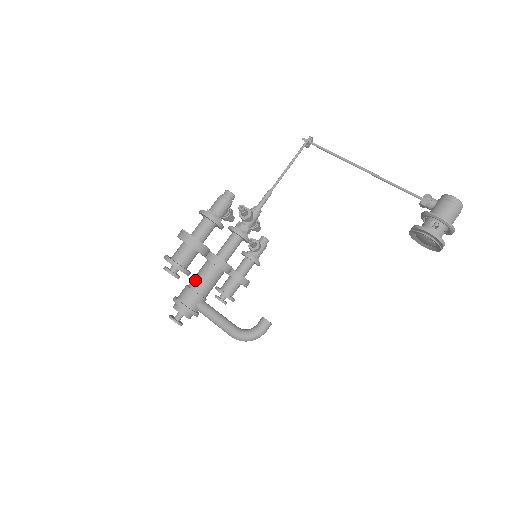
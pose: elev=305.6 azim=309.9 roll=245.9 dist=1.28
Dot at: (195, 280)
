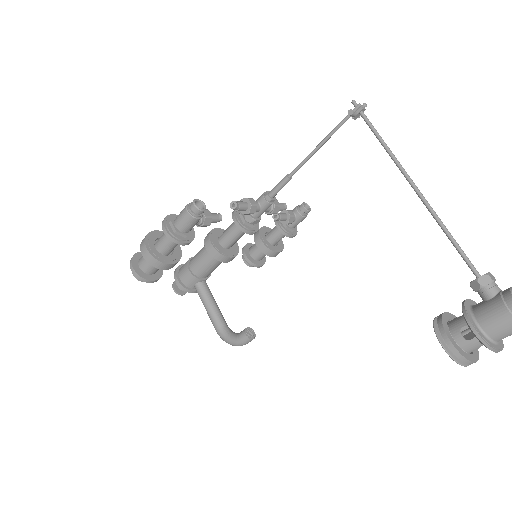
Dot at: (194, 259)
